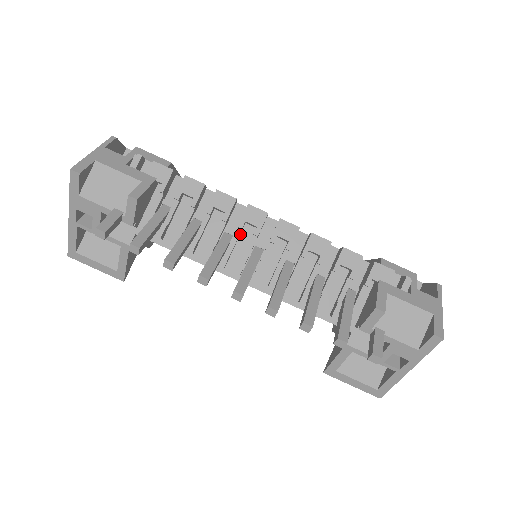
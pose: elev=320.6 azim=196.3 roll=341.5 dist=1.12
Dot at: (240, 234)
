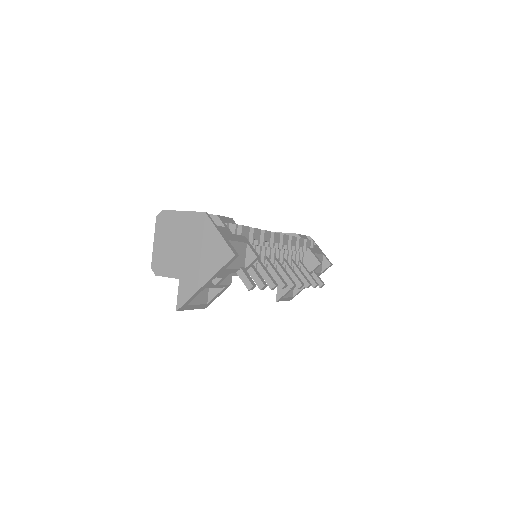
Dot at: (268, 250)
